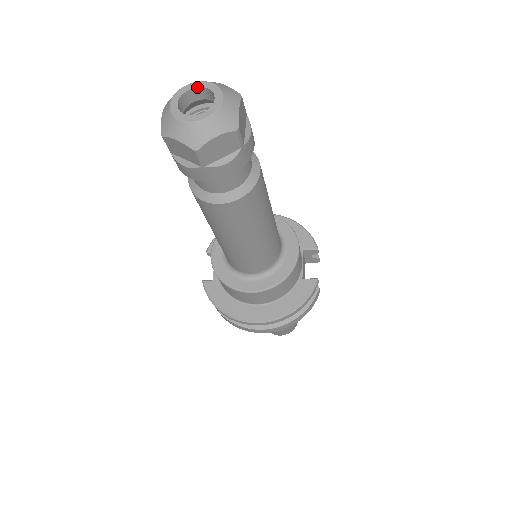
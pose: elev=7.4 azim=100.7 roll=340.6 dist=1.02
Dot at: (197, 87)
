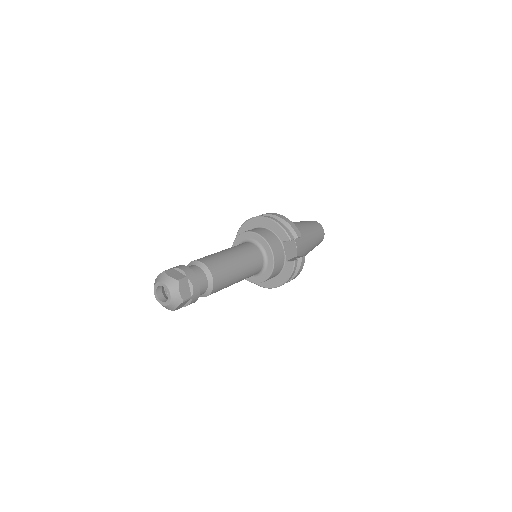
Dot at: (160, 285)
